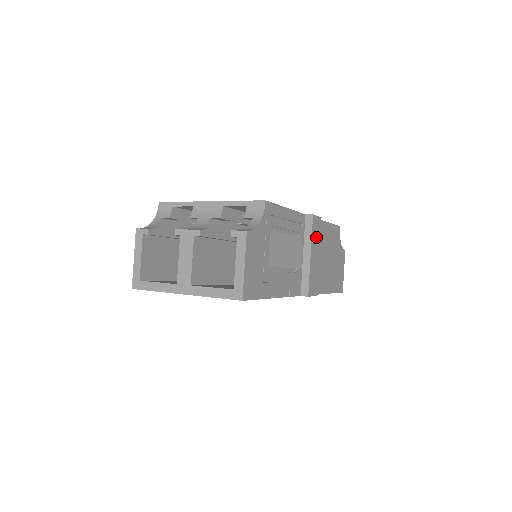
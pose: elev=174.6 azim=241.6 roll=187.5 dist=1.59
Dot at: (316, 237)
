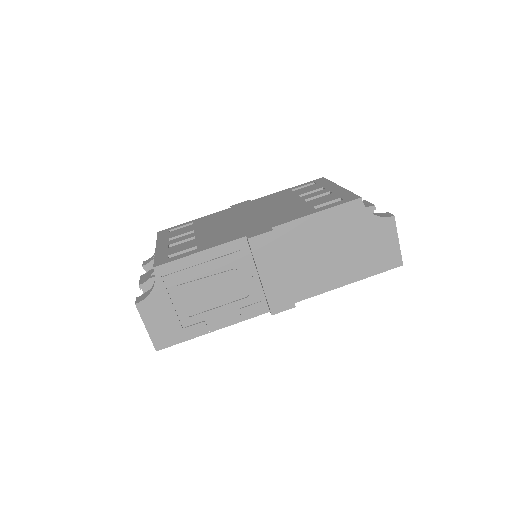
Dot at: (268, 255)
